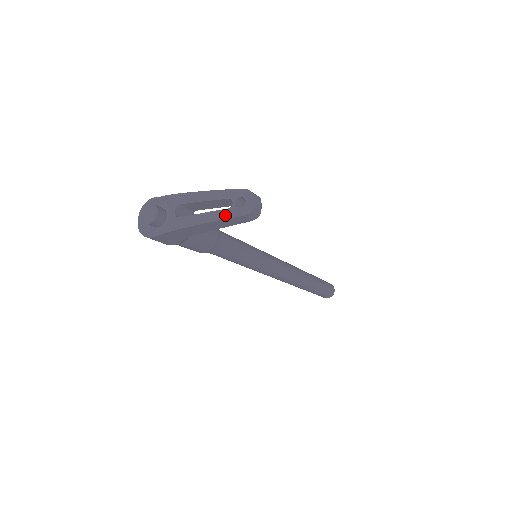
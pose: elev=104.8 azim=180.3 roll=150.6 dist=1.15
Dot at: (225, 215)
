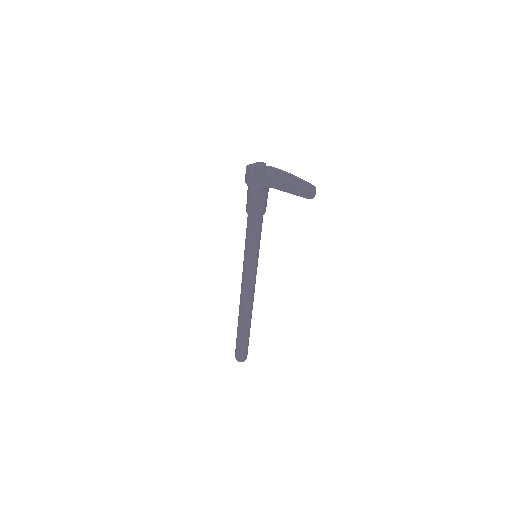
Dot at: (299, 185)
